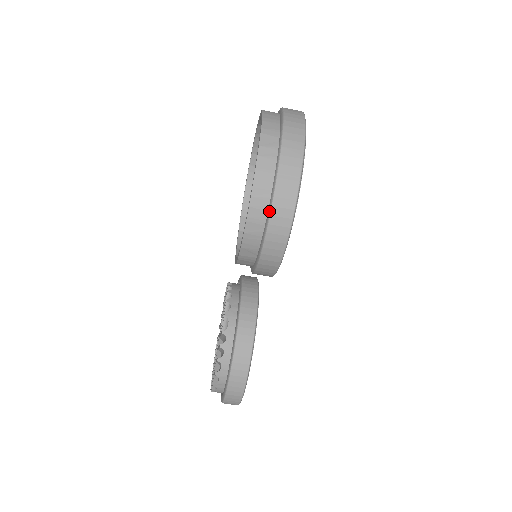
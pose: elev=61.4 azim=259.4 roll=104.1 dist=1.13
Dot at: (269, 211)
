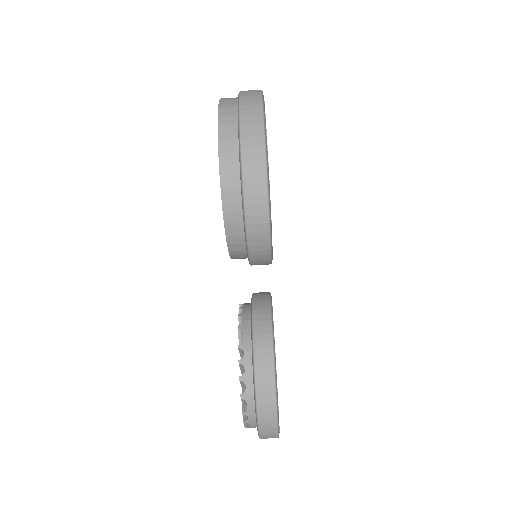
Dot at: (240, 173)
